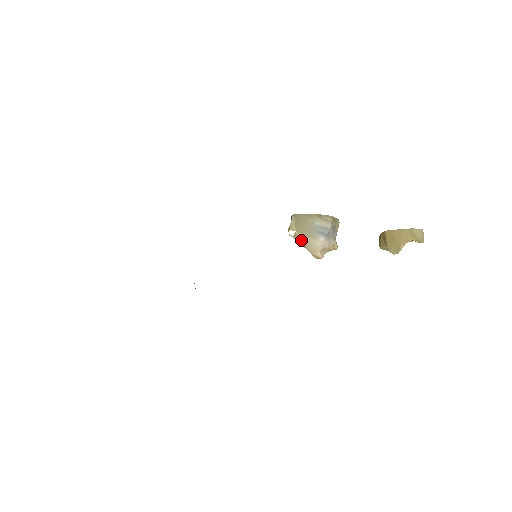
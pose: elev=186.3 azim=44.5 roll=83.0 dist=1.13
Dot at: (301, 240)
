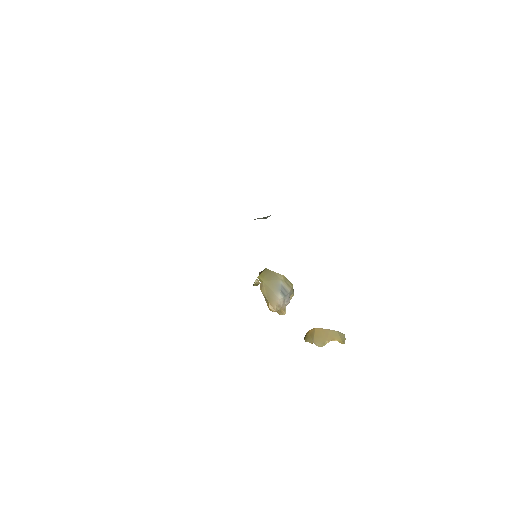
Dot at: (265, 289)
